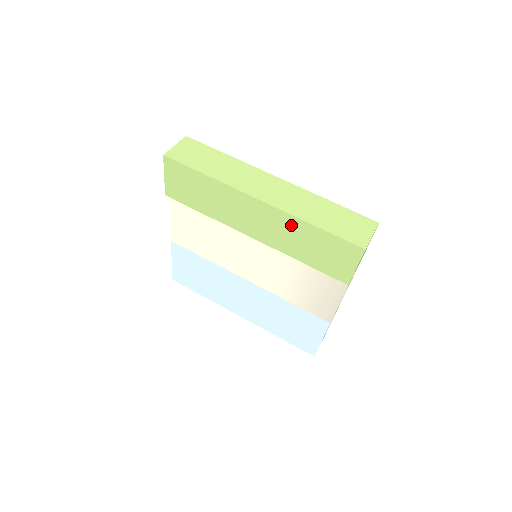
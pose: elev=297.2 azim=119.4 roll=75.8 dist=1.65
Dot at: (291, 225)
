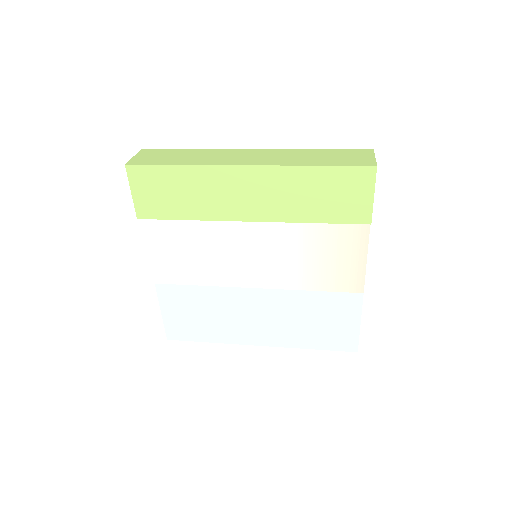
Dot at: (289, 179)
